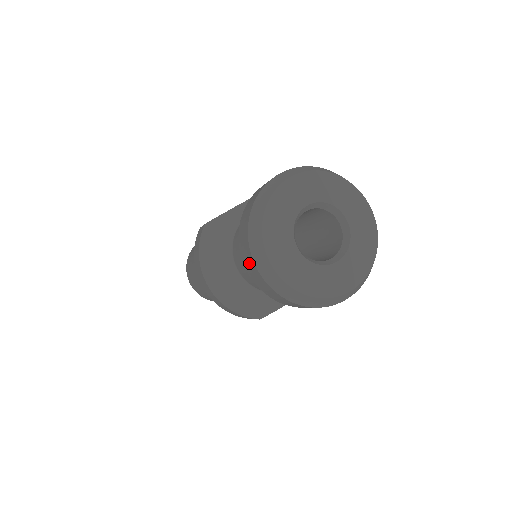
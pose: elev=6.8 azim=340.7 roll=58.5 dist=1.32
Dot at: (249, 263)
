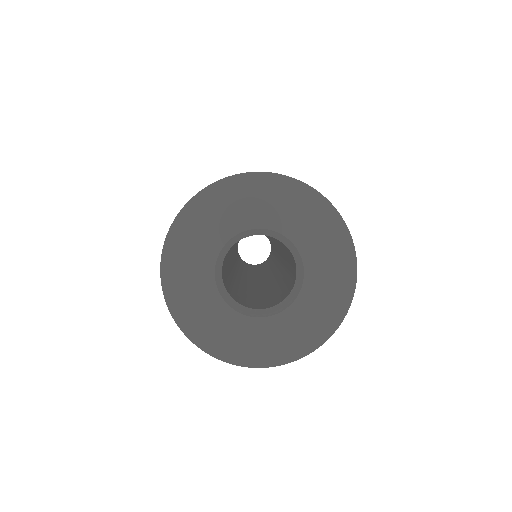
Dot at: occluded
